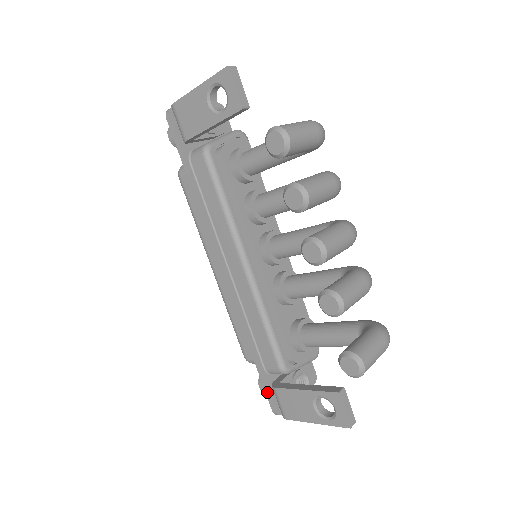
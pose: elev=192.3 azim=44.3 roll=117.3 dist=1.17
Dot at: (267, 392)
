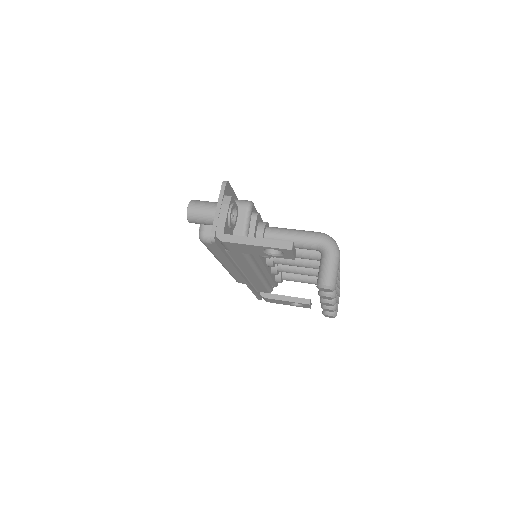
Dot at: (258, 298)
